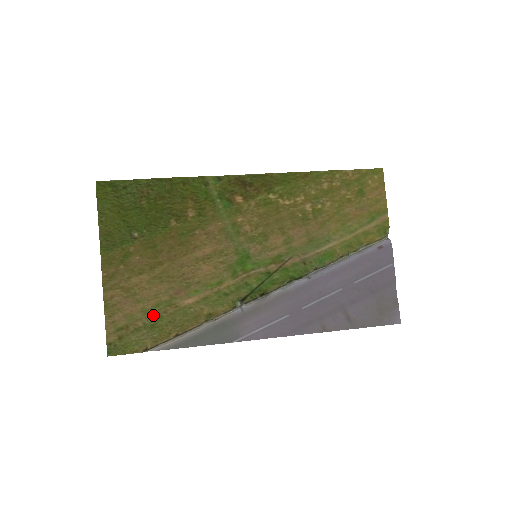
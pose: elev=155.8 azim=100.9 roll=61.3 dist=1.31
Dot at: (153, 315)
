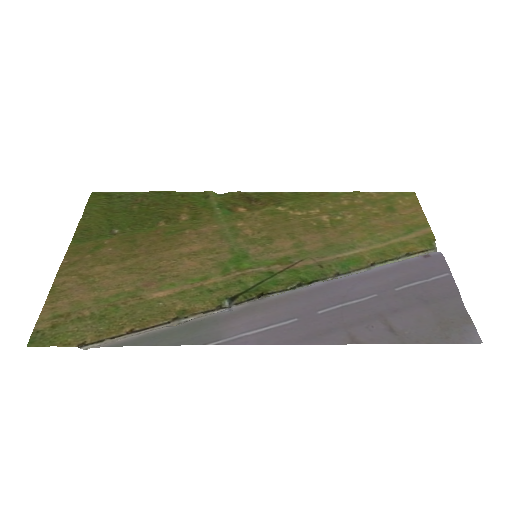
Dot at: (107, 305)
